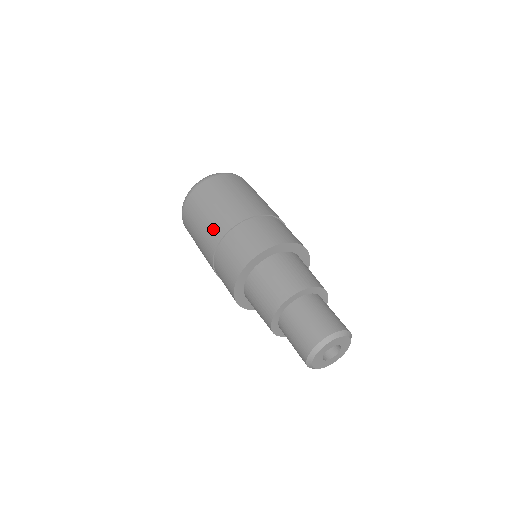
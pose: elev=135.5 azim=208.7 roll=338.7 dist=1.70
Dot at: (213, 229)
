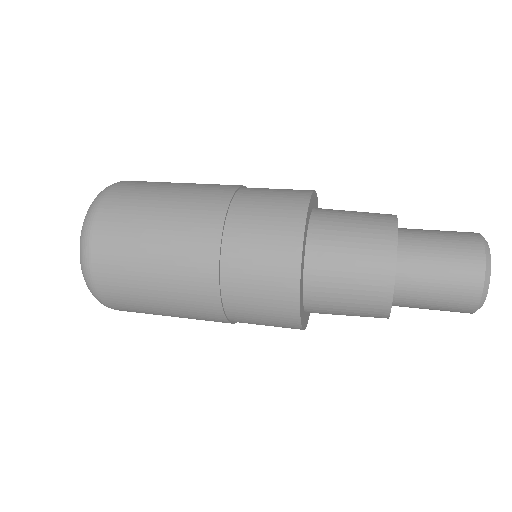
Dot at: (208, 188)
